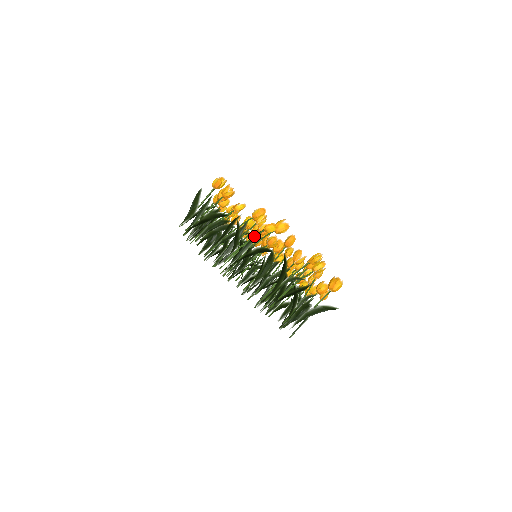
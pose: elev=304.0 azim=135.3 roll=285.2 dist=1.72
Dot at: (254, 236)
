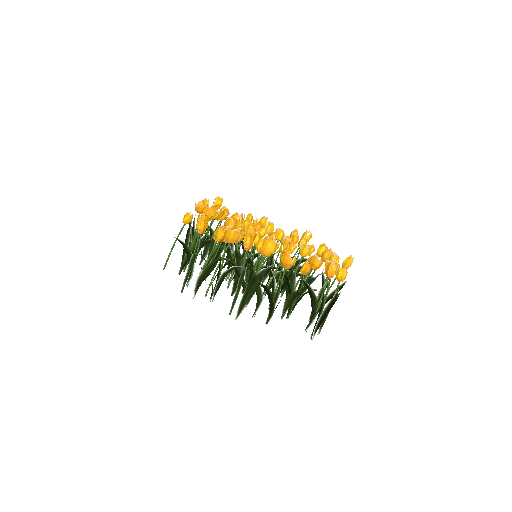
Dot at: occluded
